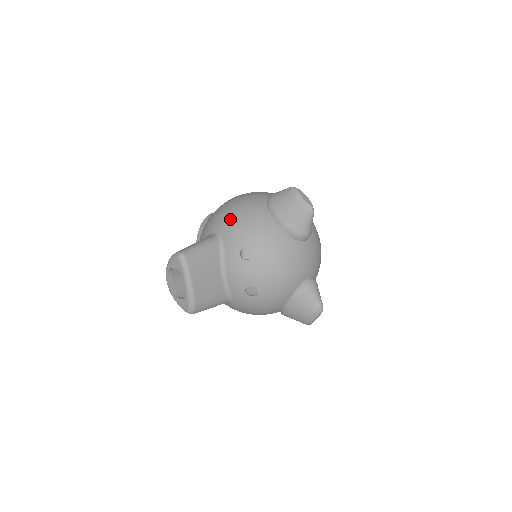
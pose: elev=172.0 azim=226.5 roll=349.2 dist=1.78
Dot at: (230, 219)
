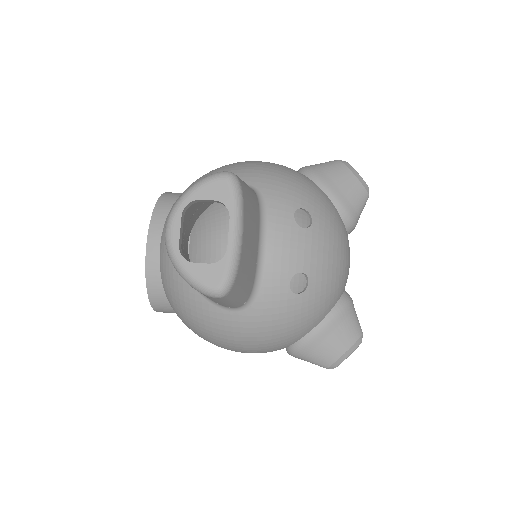
Dot at: (265, 171)
